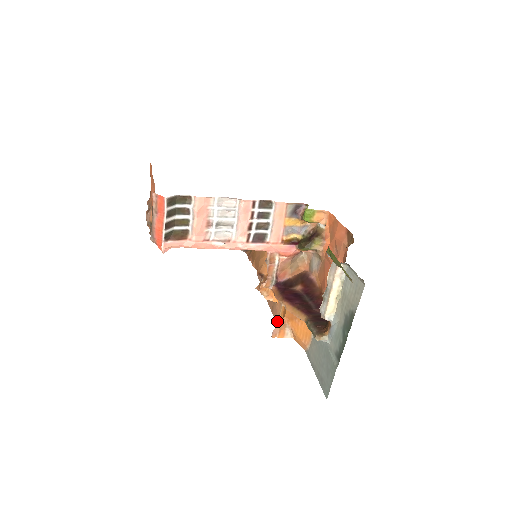
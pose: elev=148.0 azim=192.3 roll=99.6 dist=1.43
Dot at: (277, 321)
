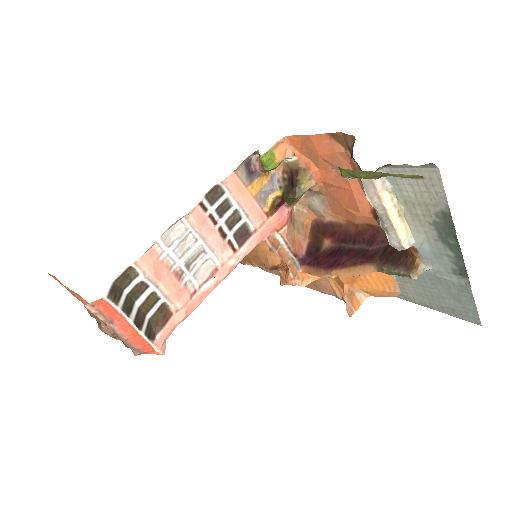
Dot at: (336, 296)
